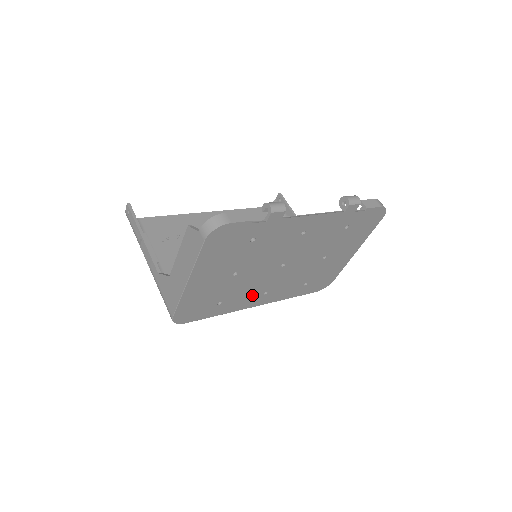
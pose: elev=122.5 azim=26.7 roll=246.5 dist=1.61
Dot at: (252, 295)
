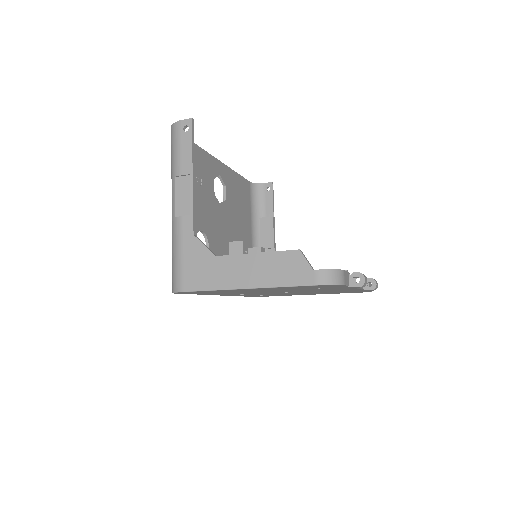
Dot at: occluded
